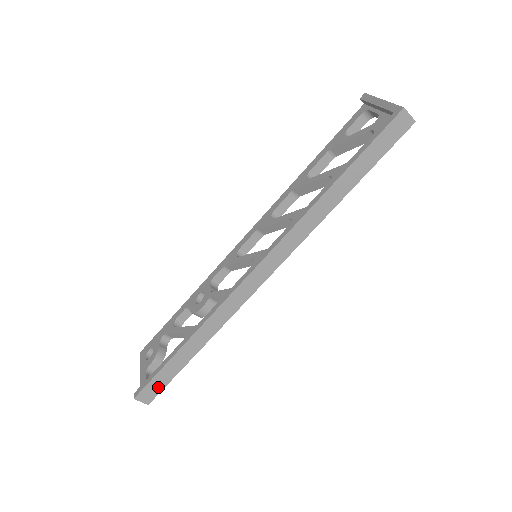
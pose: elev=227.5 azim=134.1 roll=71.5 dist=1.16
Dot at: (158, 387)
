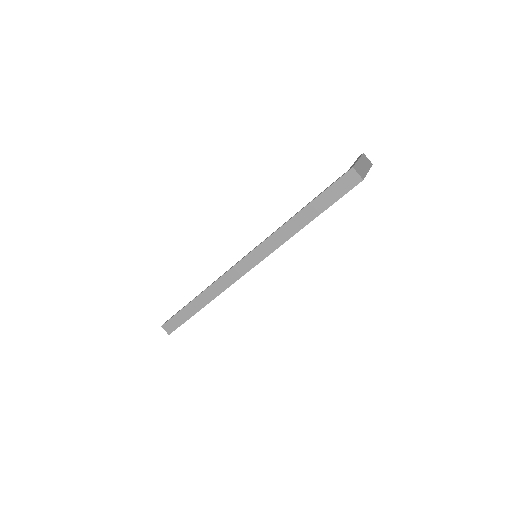
Dot at: (176, 324)
